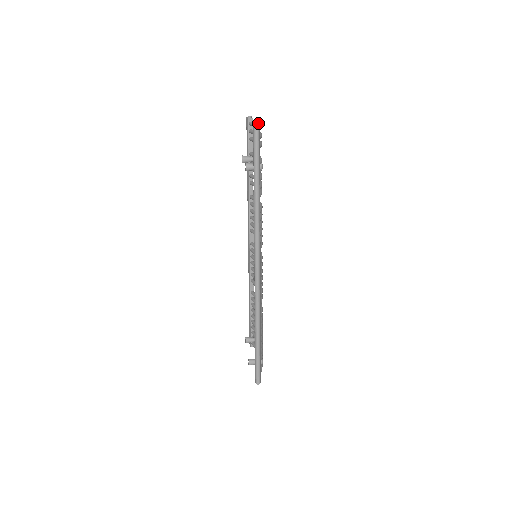
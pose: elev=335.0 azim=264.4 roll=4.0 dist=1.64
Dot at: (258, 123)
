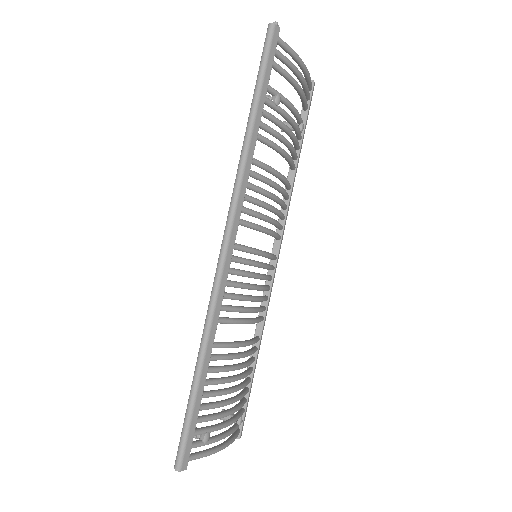
Dot at: (274, 23)
